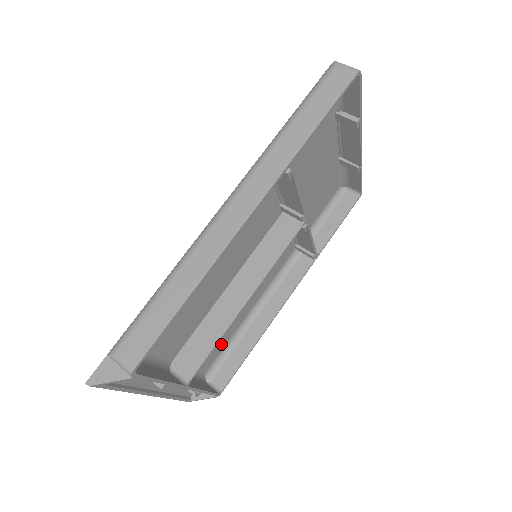
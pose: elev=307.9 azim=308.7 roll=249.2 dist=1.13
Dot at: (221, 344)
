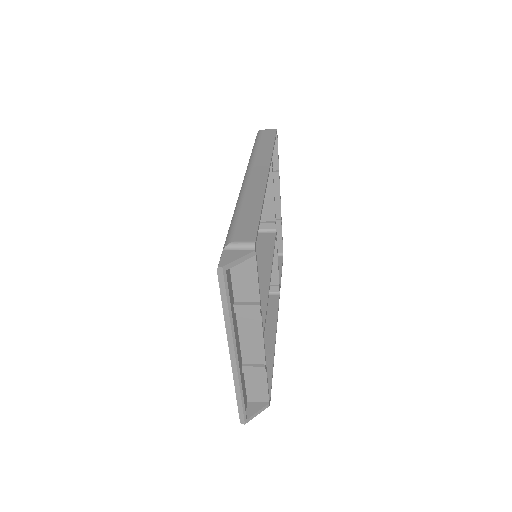
Dot at: occluded
